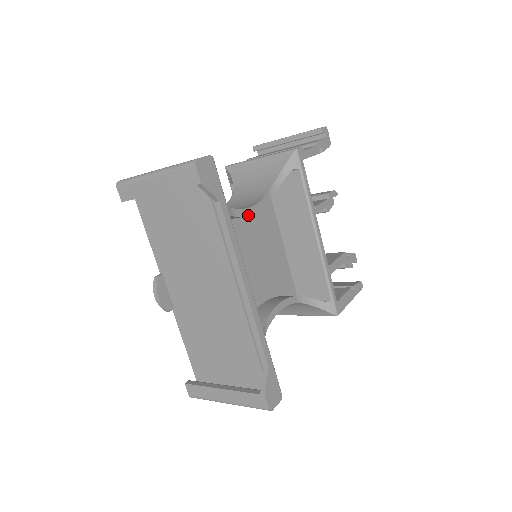
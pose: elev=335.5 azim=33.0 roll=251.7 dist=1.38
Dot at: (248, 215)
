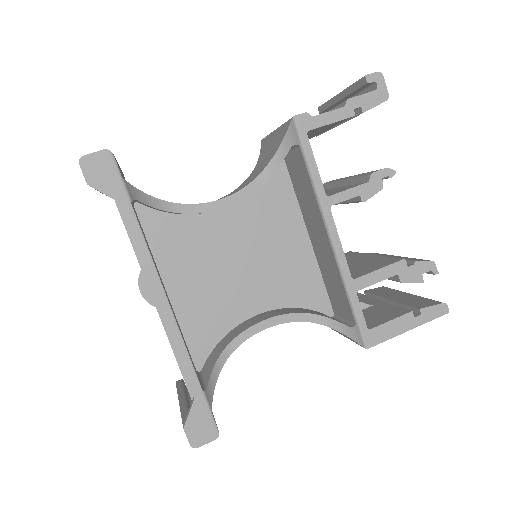
Dot at: (212, 210)
